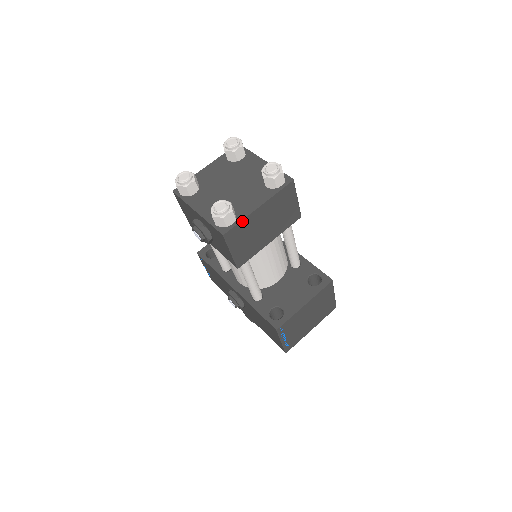
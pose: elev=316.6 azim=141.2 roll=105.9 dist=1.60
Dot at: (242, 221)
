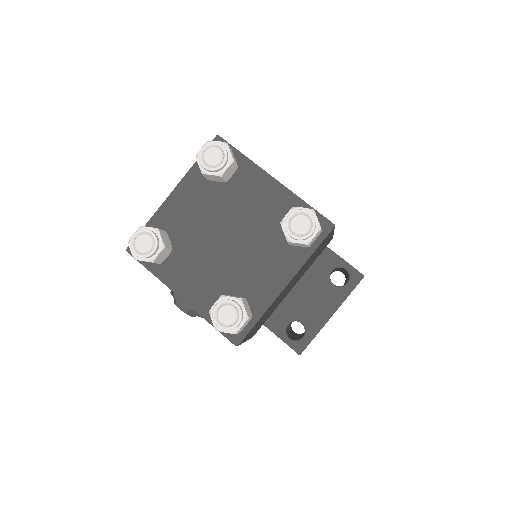
Dot at: (262, 316)
